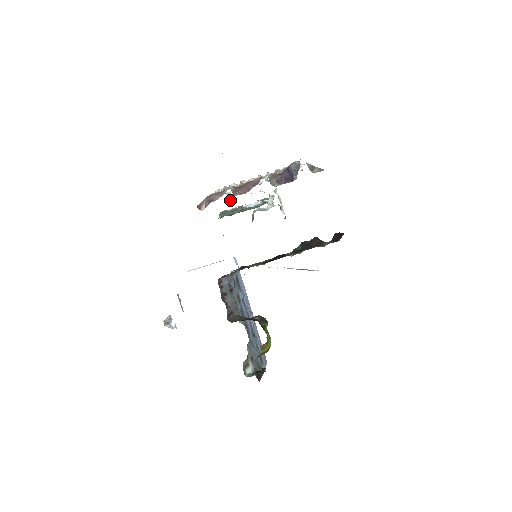
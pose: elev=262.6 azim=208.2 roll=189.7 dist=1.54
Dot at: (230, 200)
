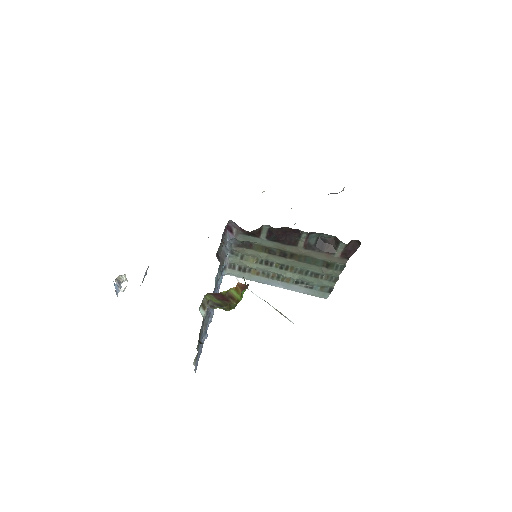
Dot at: occluded
